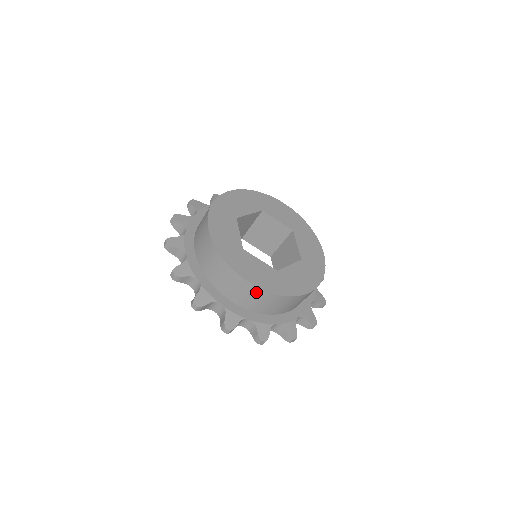
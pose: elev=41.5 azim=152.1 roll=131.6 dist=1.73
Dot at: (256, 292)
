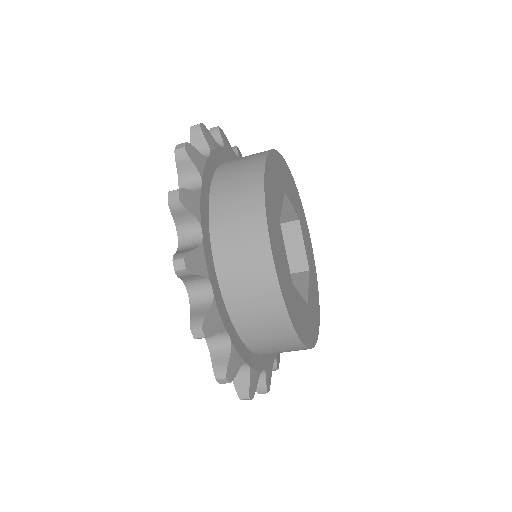
Dot at: (298, 349)
